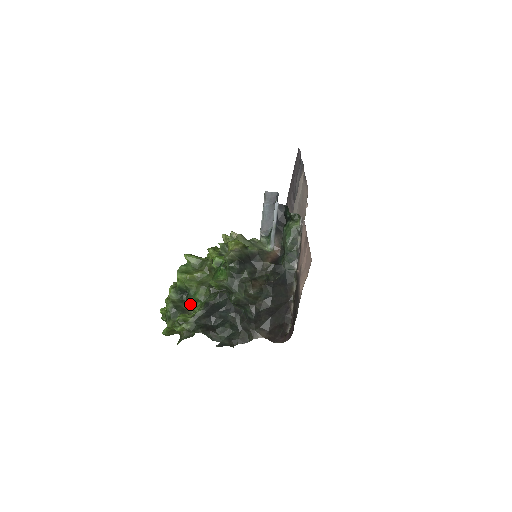
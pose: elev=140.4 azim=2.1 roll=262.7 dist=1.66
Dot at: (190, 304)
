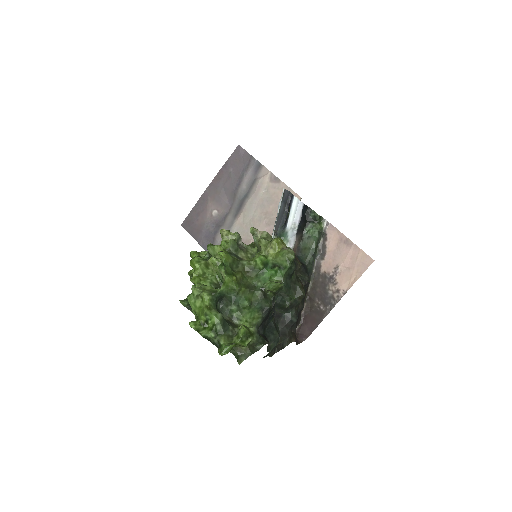
Dot at: (232, 313)
